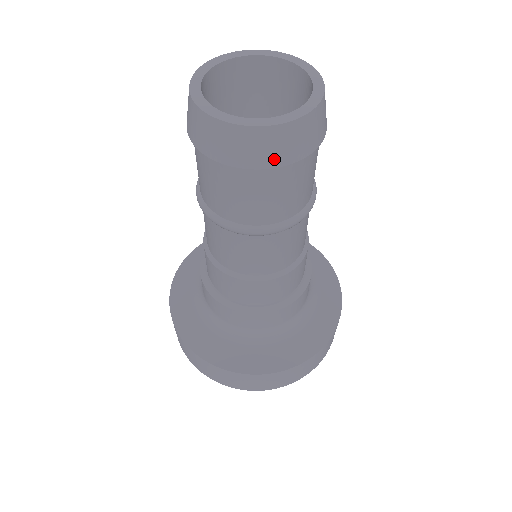
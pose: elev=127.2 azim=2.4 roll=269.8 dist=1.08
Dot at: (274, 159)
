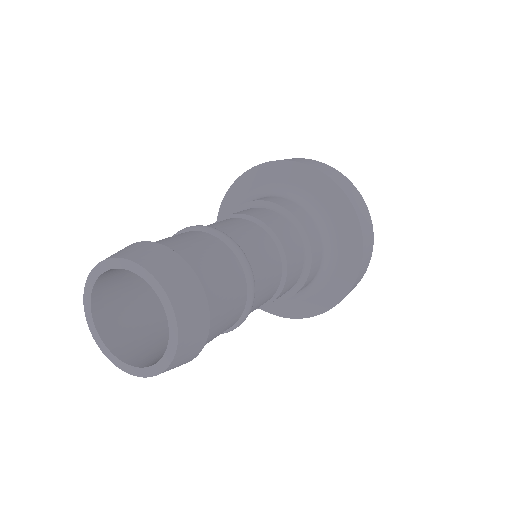
Dot at: occluded
